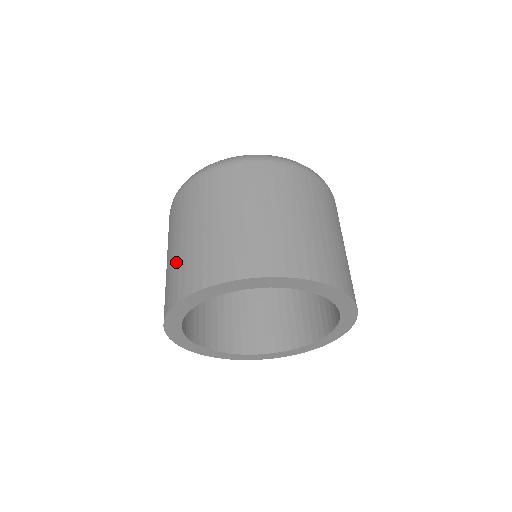
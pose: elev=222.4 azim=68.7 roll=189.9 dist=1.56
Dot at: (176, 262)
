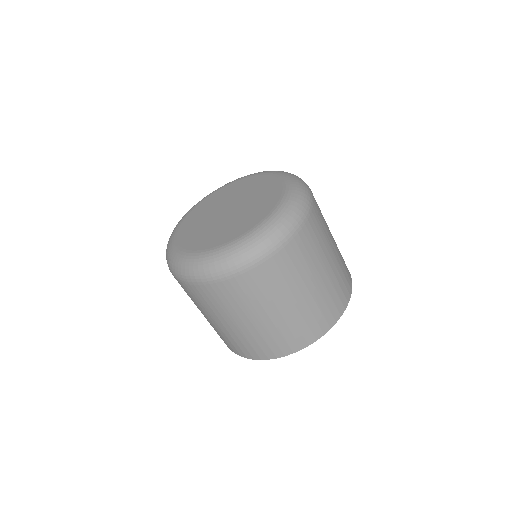
Dot at: occluded
